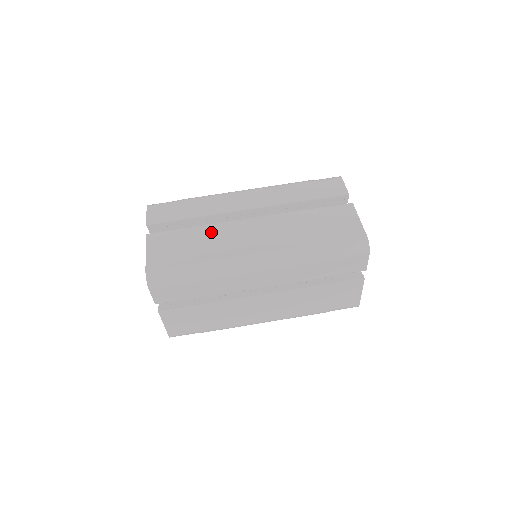
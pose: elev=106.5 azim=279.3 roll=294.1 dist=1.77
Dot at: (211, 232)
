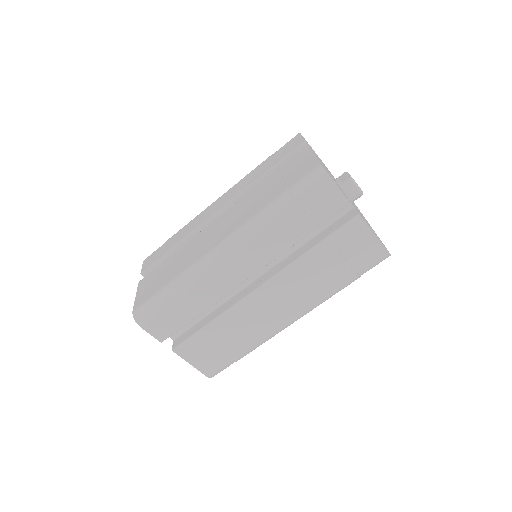
Dot at: (185, 249)
